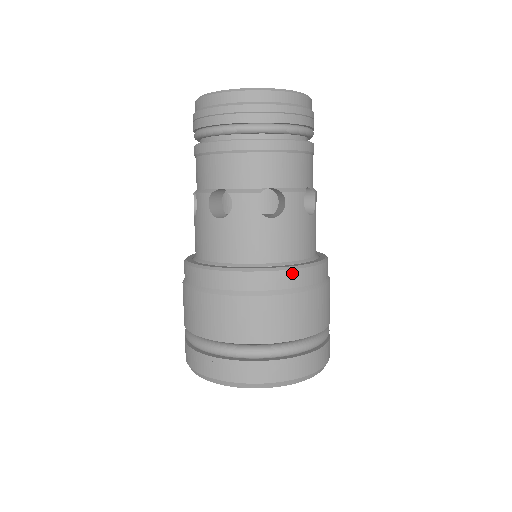
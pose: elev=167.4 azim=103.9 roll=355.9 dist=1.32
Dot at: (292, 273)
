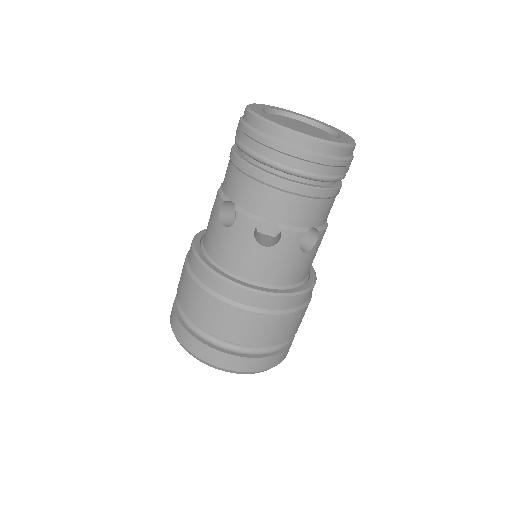
Dot at: (306, 294)
